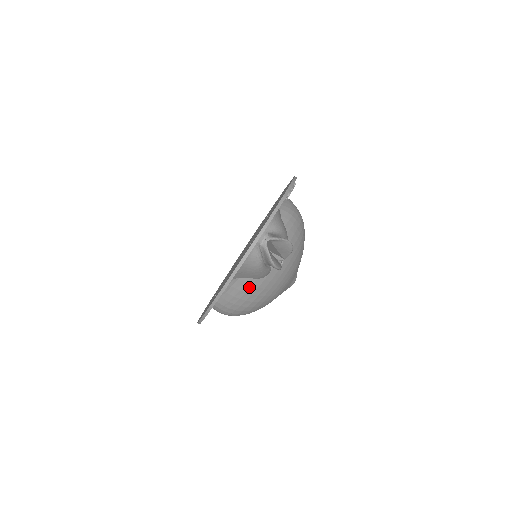
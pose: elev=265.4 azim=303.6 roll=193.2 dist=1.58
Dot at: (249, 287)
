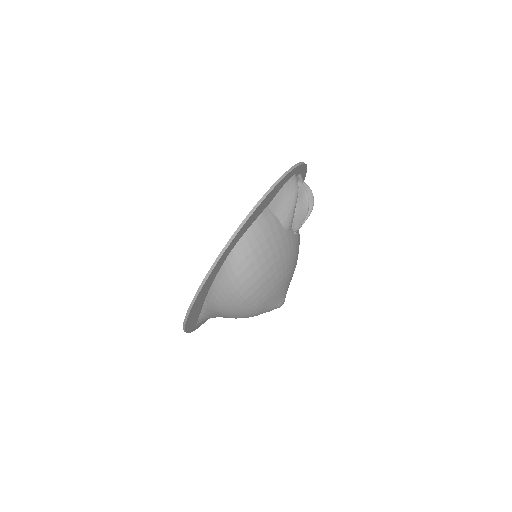
Dot at: (276, 230)
